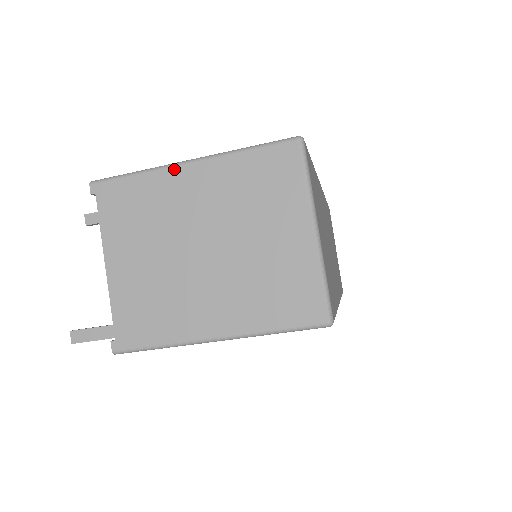
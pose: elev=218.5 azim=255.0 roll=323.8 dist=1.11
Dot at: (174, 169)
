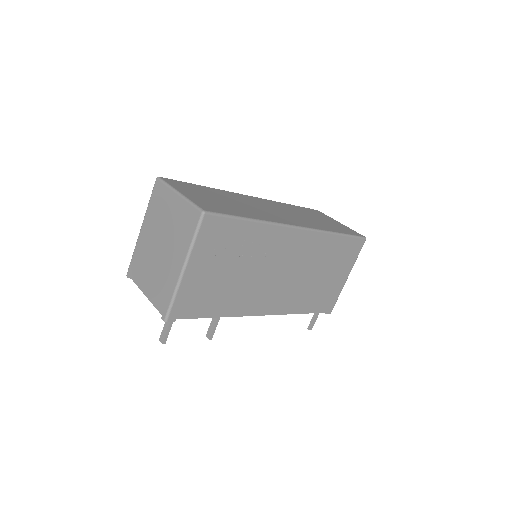
Dot at: (139, 237)
